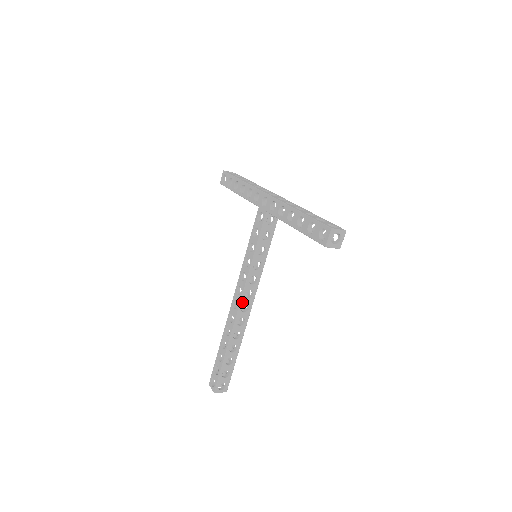
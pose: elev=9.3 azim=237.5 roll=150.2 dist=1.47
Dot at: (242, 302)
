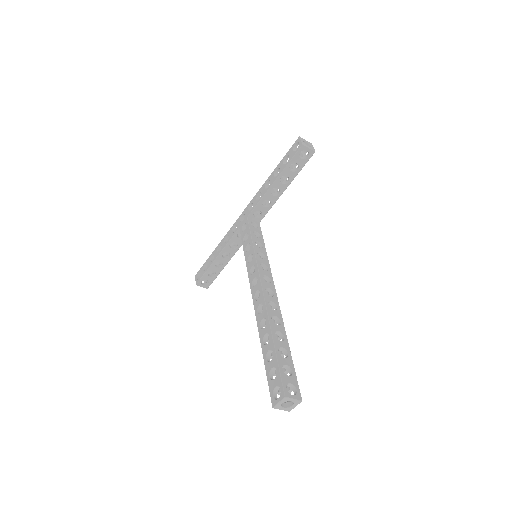
Dot at: (263, 285)
